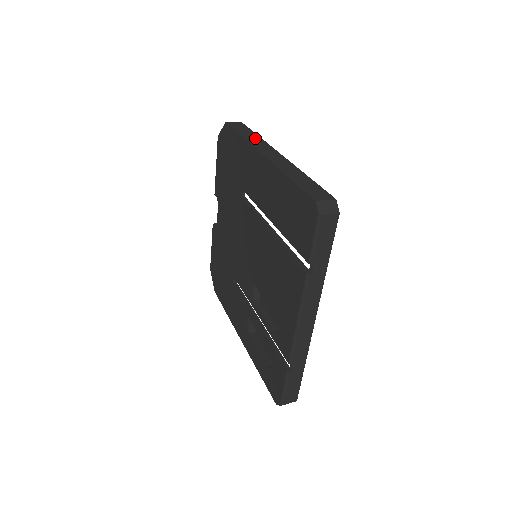
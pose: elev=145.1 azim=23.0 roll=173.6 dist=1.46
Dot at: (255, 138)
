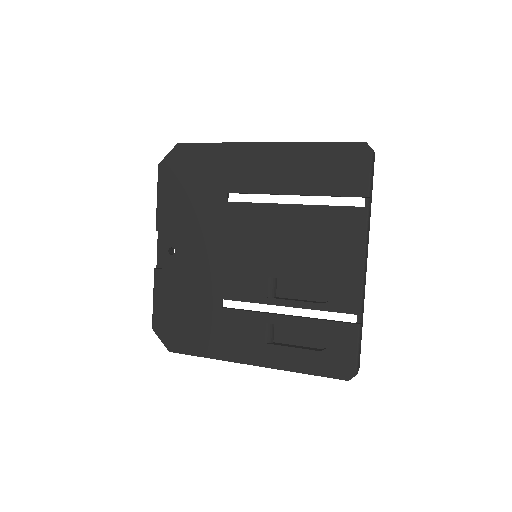
Dot at: occluded
